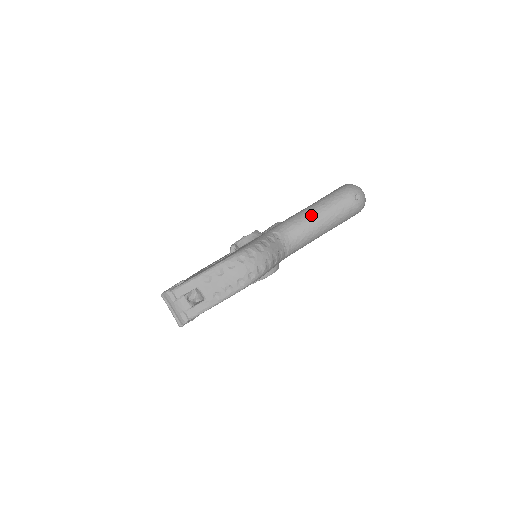
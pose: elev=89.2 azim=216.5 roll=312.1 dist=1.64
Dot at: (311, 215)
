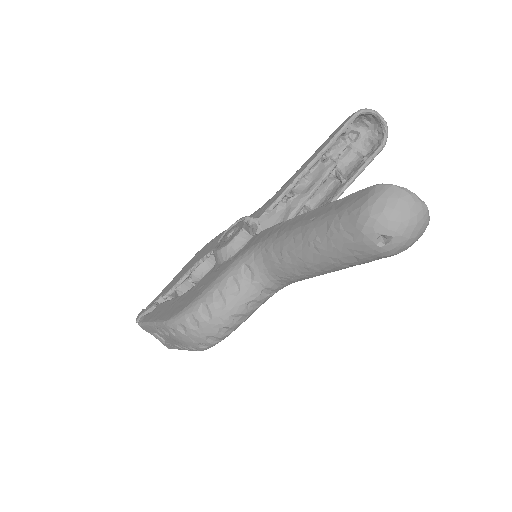
Dot at: (296, 253)
